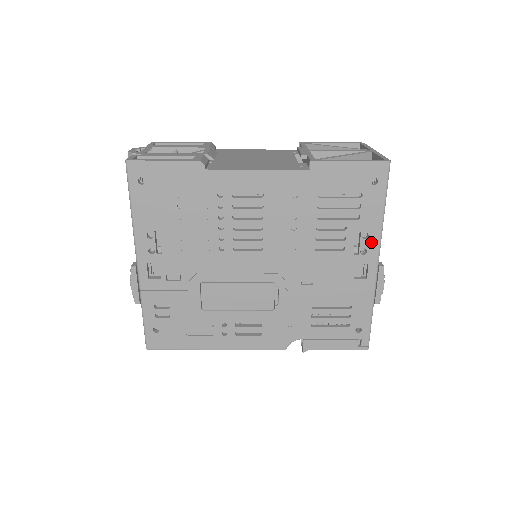
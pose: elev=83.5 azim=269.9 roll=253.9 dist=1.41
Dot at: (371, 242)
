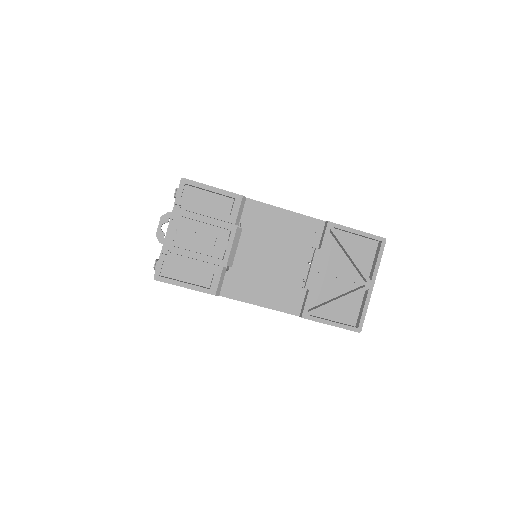
Dot at: occluded
